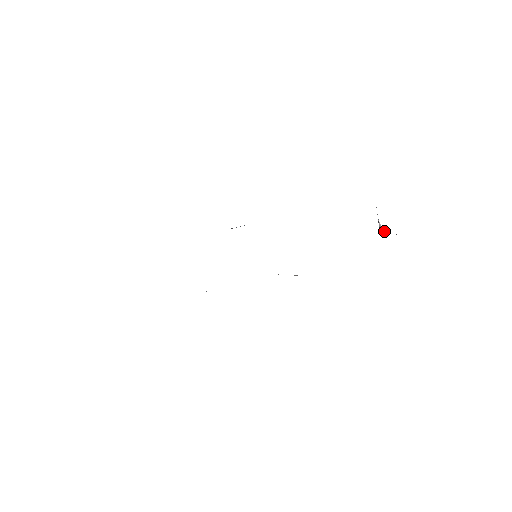
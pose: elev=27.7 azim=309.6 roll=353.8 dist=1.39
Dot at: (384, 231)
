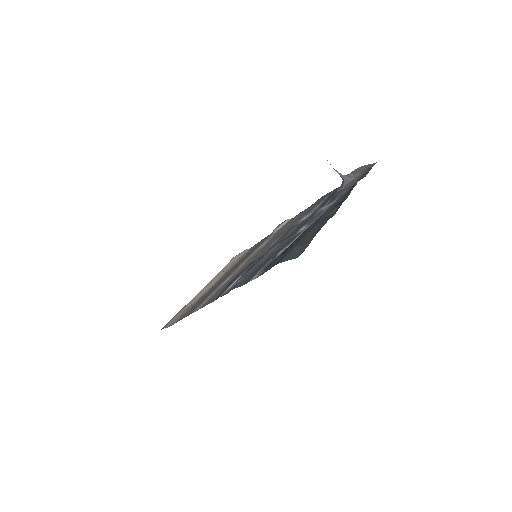
Dot at: (346, 178)
